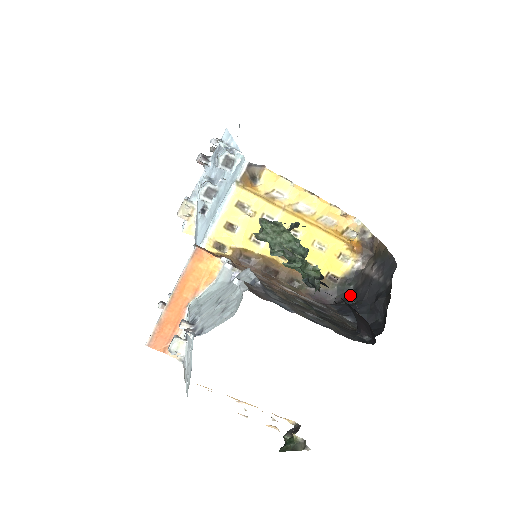
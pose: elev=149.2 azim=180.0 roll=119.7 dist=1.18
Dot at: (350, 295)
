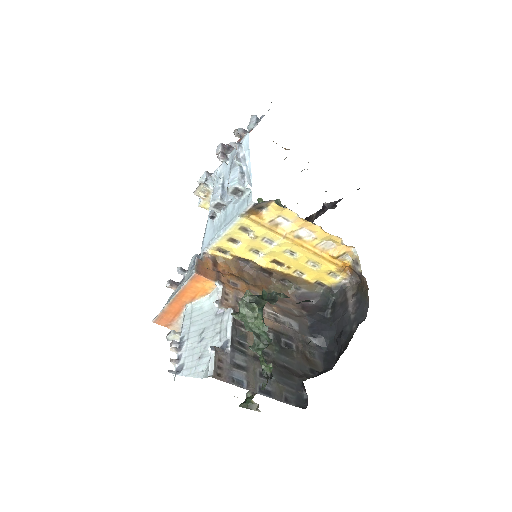
Dot at: (329, 305)
